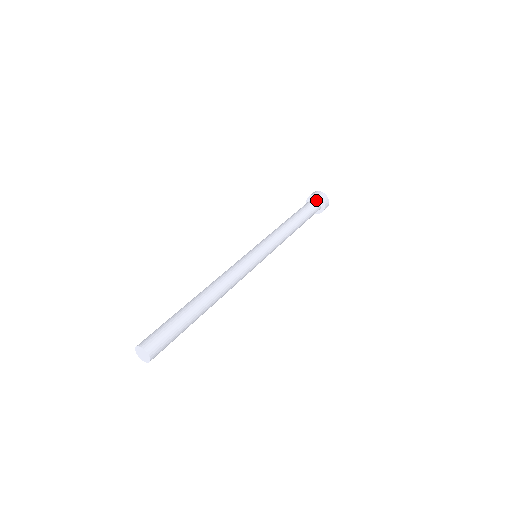
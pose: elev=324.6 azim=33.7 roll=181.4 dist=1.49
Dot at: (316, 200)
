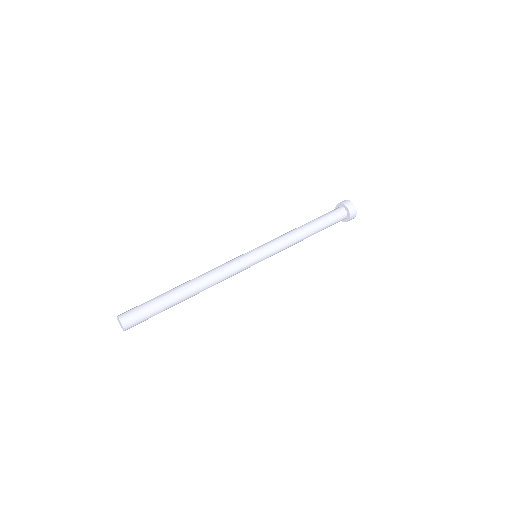
Dot at: (338, 208)
